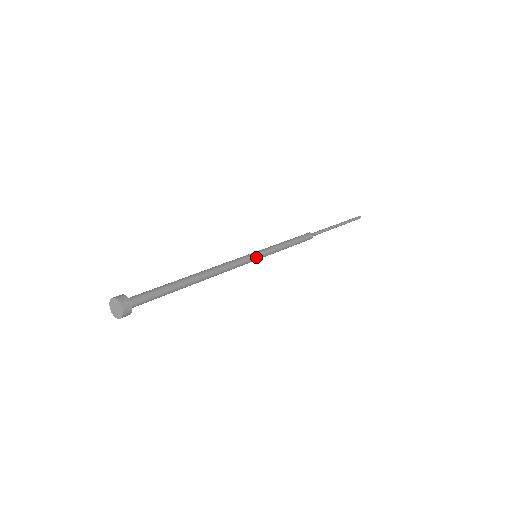
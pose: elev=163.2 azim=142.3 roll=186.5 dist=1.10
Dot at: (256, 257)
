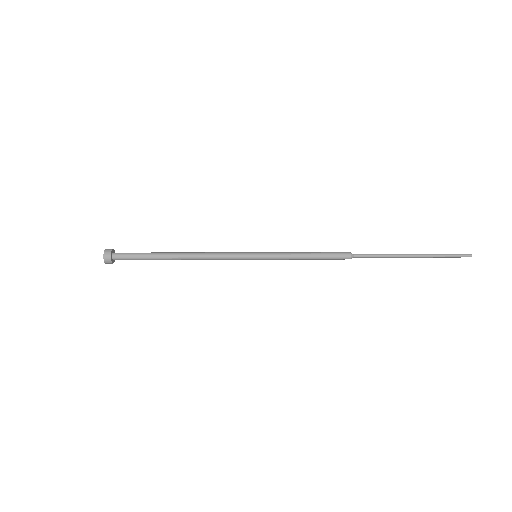
Dot at: (252, 256)
